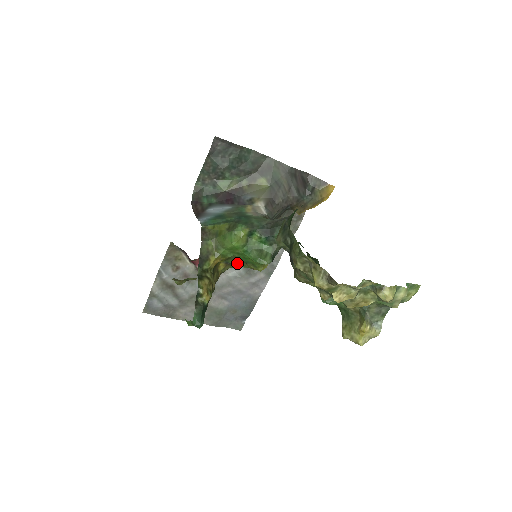
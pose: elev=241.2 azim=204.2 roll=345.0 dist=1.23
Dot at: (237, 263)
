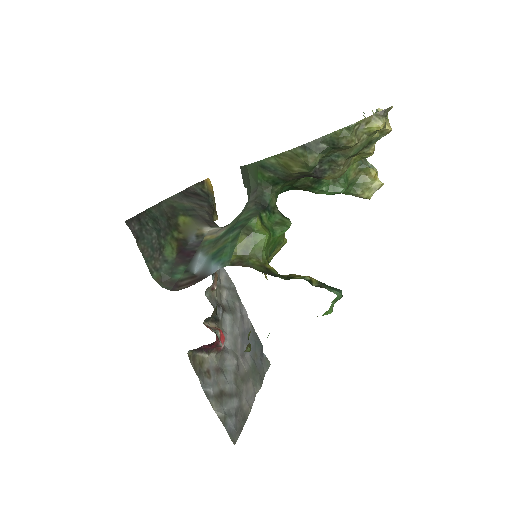
Dot at: occluded
